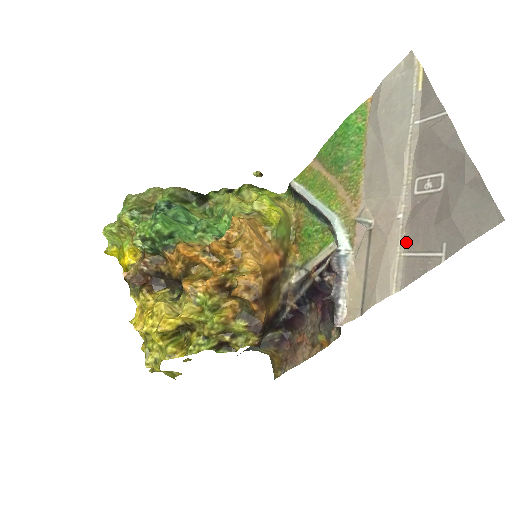
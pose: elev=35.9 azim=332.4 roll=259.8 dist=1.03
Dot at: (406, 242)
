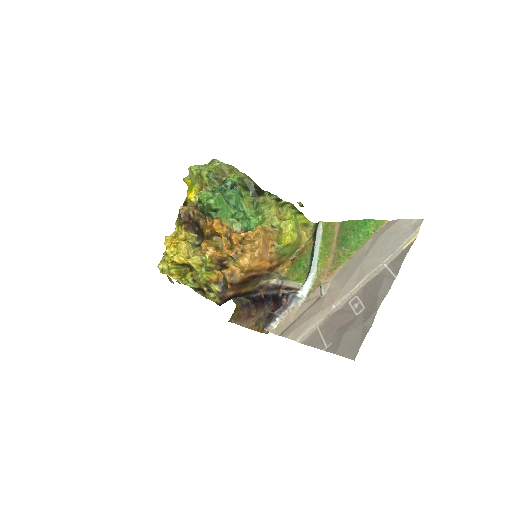
Dot at: (324, 323)
